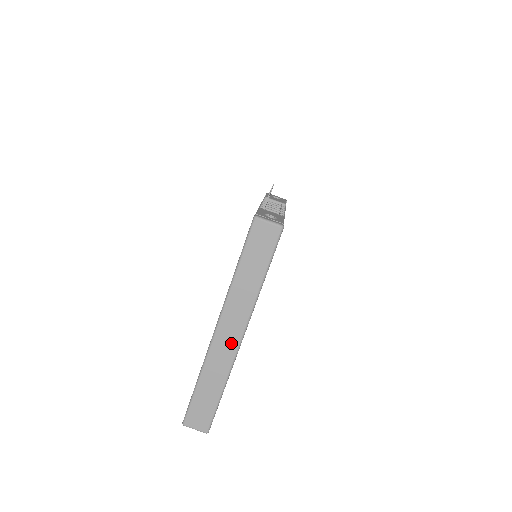
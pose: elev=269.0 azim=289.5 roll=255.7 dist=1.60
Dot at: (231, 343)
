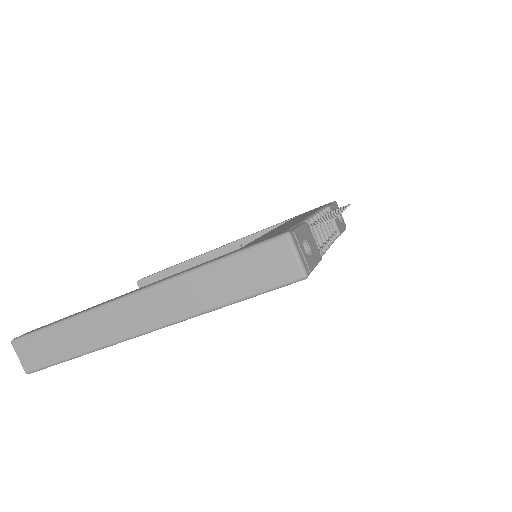
Dot at: (129, 325)
